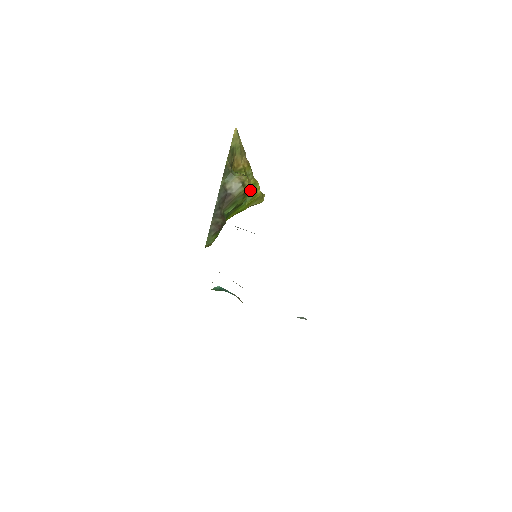
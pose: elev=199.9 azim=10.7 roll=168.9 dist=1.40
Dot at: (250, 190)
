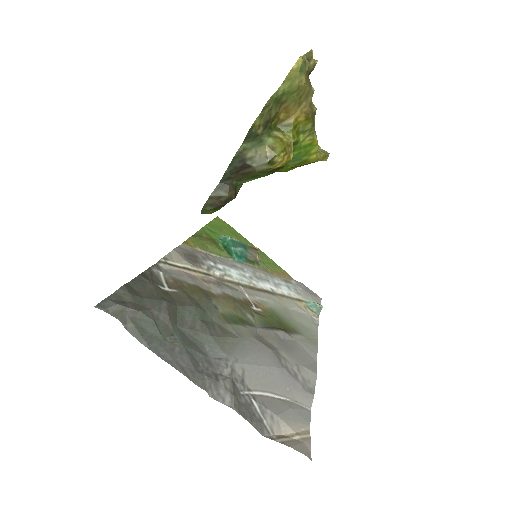
Dot at: (298, 153)
